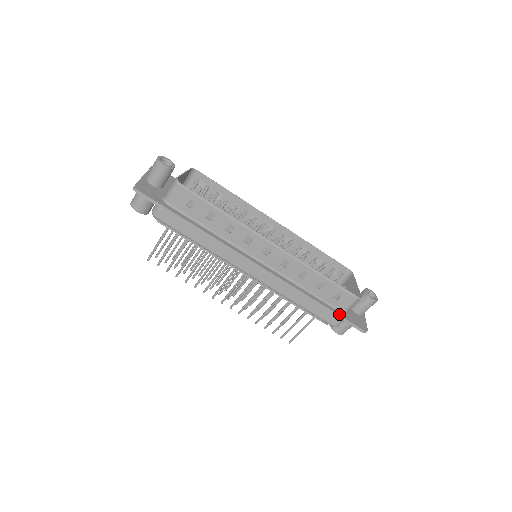
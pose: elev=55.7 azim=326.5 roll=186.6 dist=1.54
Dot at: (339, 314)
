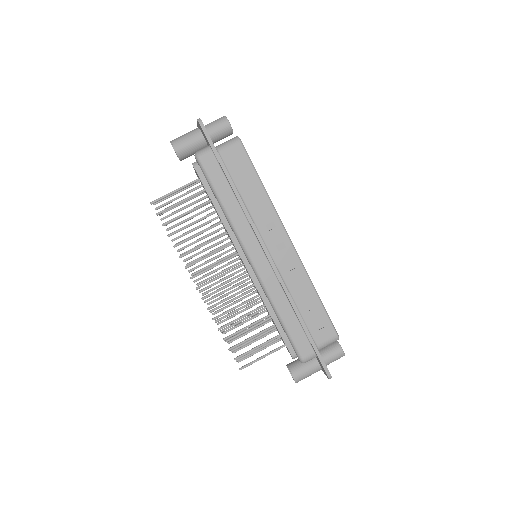
Dot at: (316, 345)
